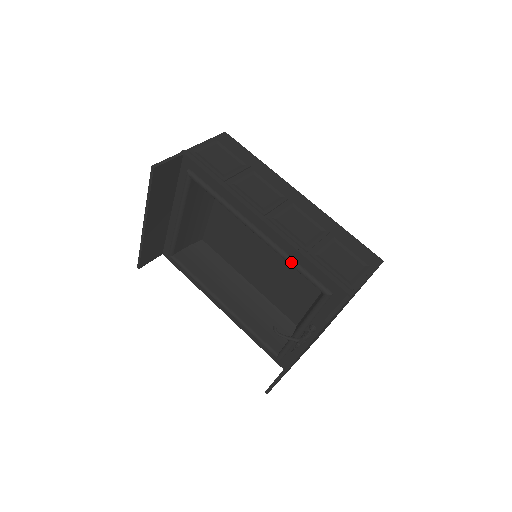
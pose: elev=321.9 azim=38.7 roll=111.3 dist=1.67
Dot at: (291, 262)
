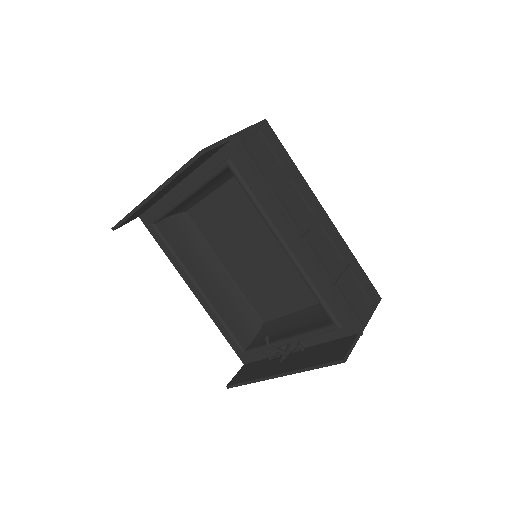
Dot at: (313, 288)
